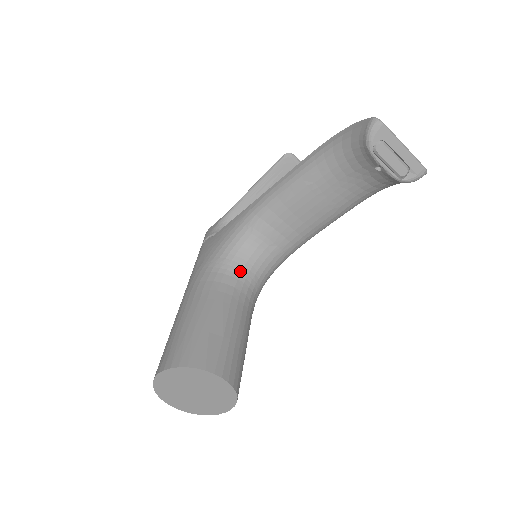
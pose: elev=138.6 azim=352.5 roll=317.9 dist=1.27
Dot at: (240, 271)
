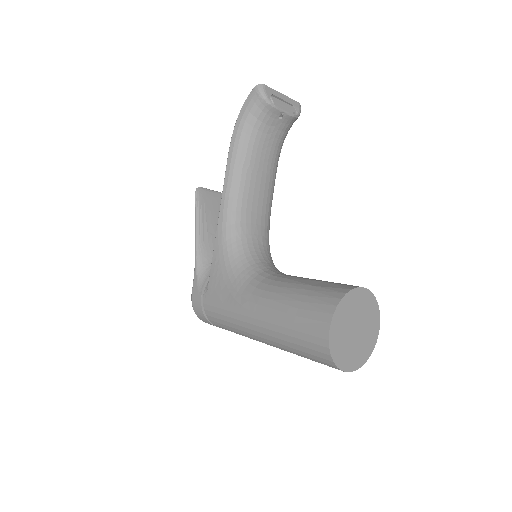
Dot at: (263, 266)
